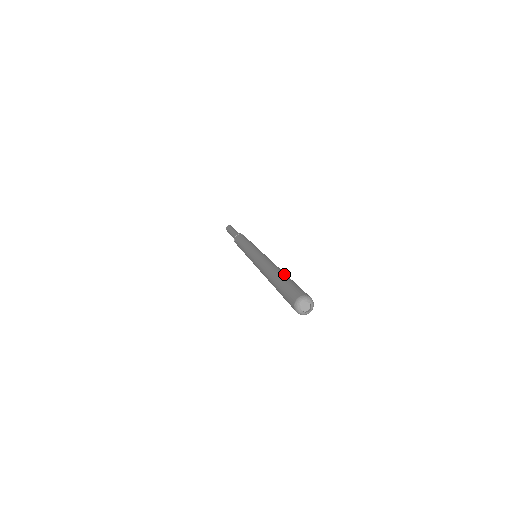
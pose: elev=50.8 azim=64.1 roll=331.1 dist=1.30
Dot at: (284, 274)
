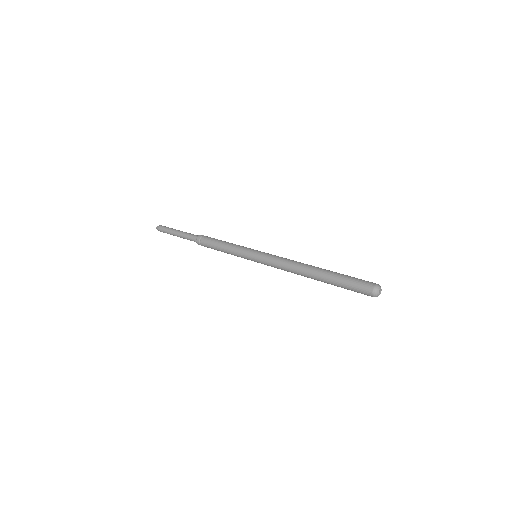
Dot at: occluded
